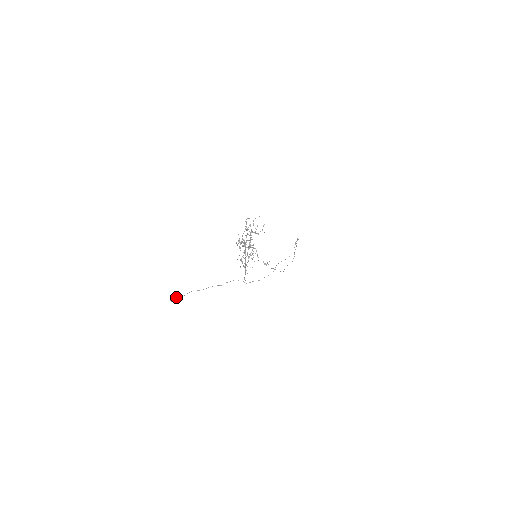
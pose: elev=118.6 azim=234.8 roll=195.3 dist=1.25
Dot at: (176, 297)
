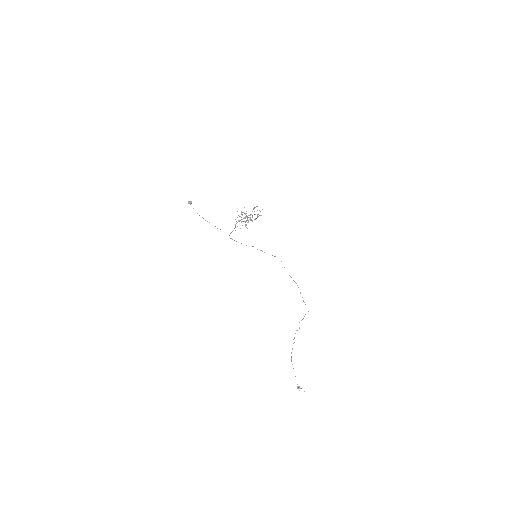
Dot at: (191, 202)
